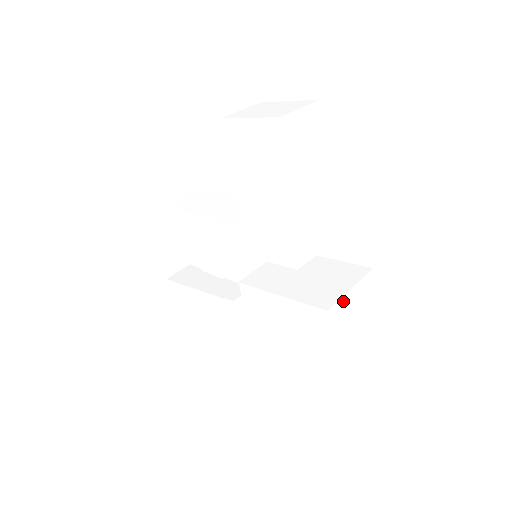
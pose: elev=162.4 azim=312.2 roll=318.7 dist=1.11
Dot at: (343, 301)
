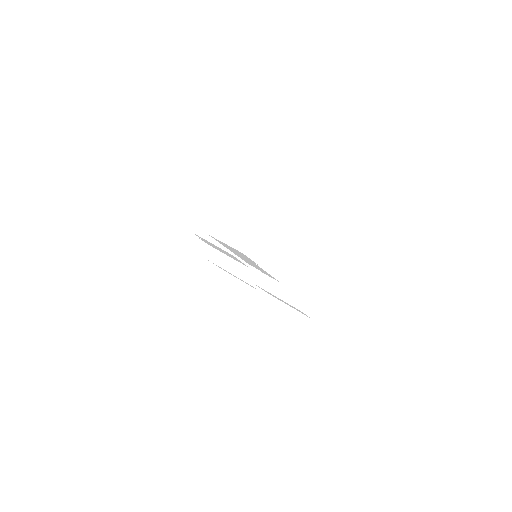
Dot at: (309, 298)
